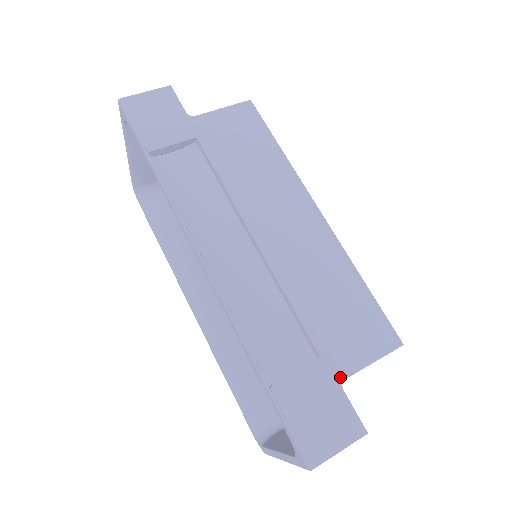
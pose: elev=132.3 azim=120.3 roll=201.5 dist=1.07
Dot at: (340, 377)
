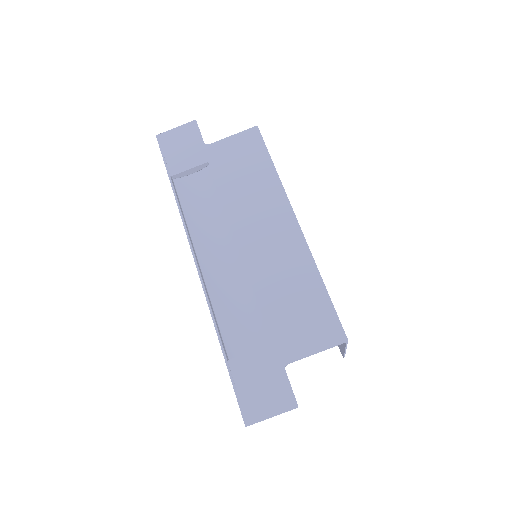
Dot at: (285, 360)
